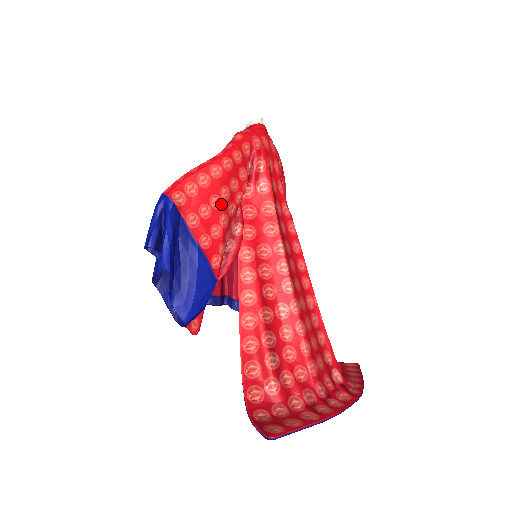
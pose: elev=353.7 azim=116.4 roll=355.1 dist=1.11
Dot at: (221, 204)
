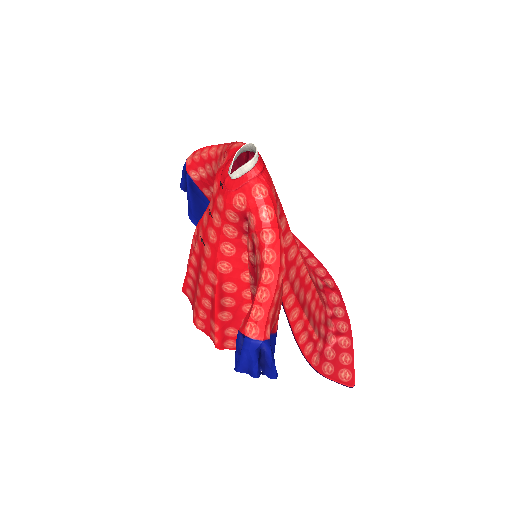
Dot at: (282, 291)
